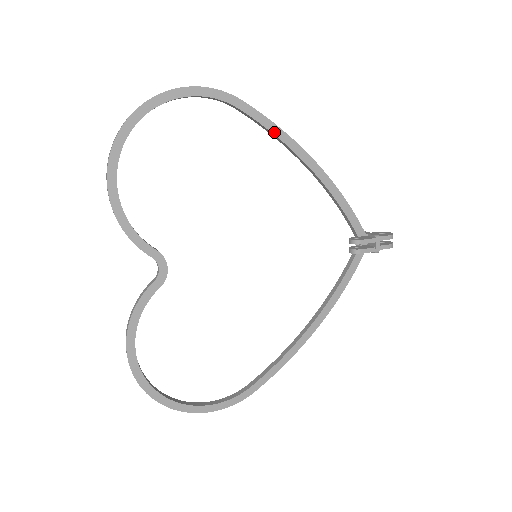
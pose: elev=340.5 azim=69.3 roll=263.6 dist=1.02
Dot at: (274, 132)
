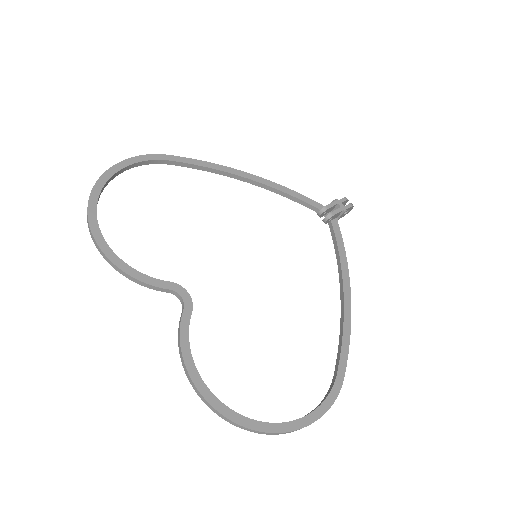
Dot at: (207, 166)
